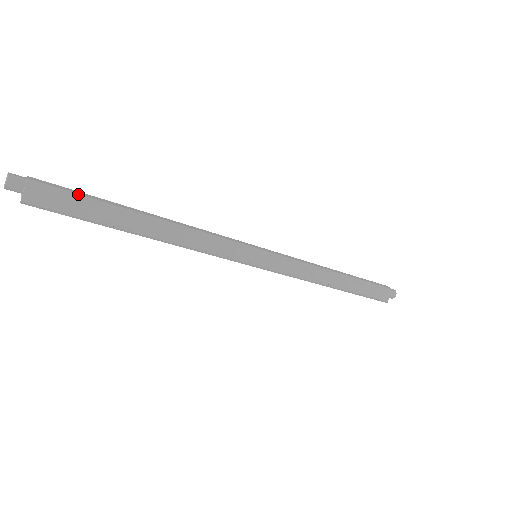
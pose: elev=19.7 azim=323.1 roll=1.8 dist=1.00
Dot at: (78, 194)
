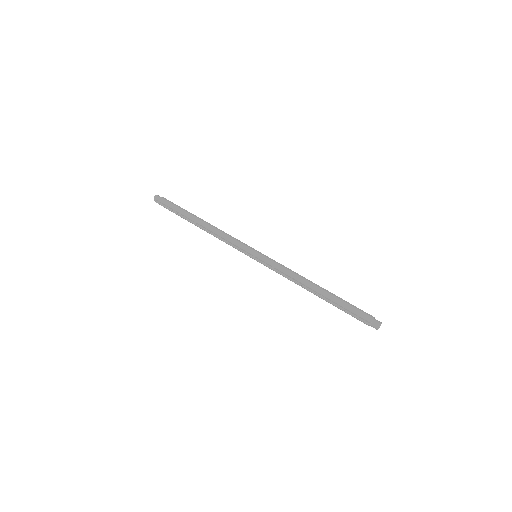
Dot at: (178, 206)
